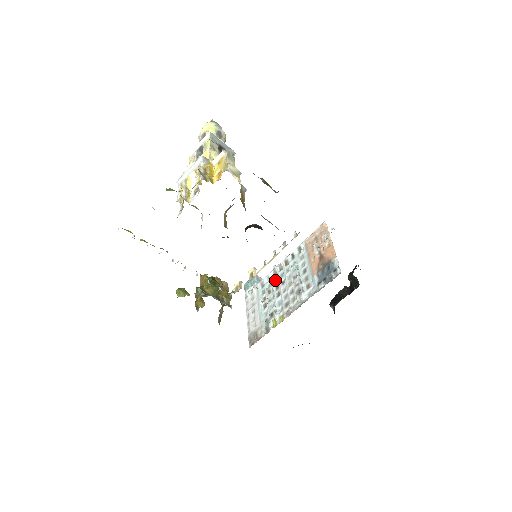
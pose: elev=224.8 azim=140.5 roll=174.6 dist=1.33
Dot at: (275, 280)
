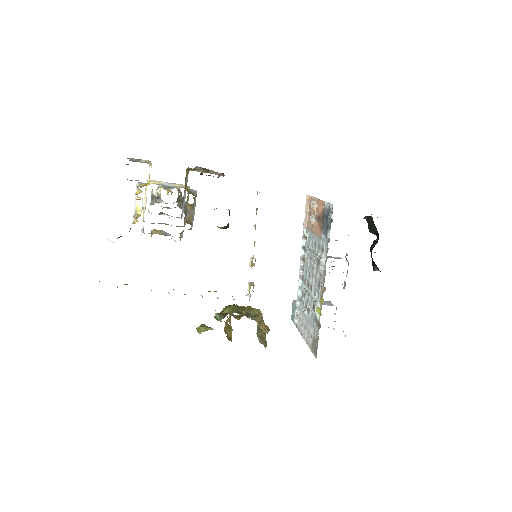
Dot at: (304, 282)
